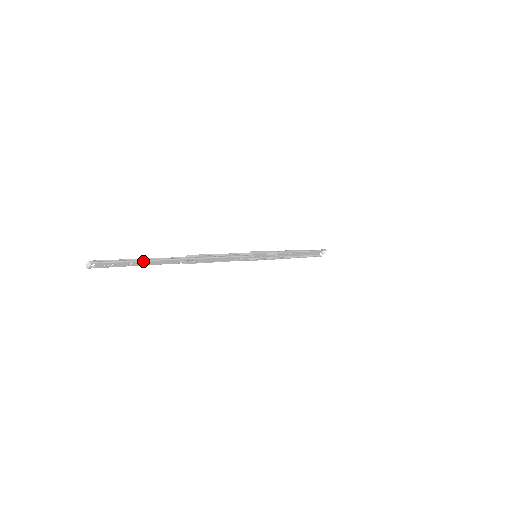
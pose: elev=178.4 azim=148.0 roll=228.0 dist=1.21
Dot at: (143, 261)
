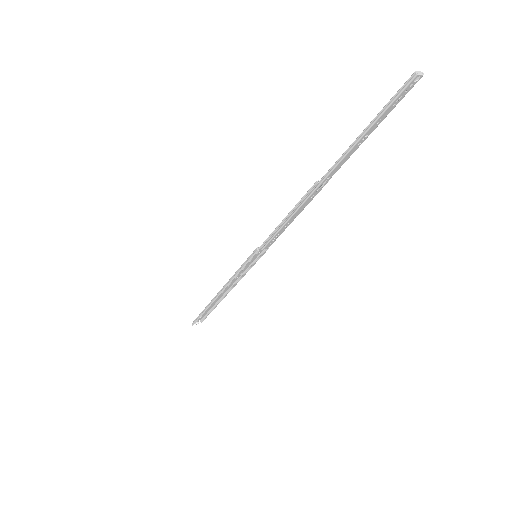
Dot at: occluded
